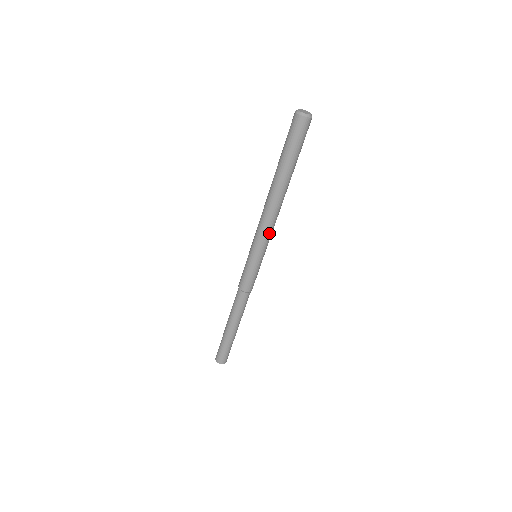
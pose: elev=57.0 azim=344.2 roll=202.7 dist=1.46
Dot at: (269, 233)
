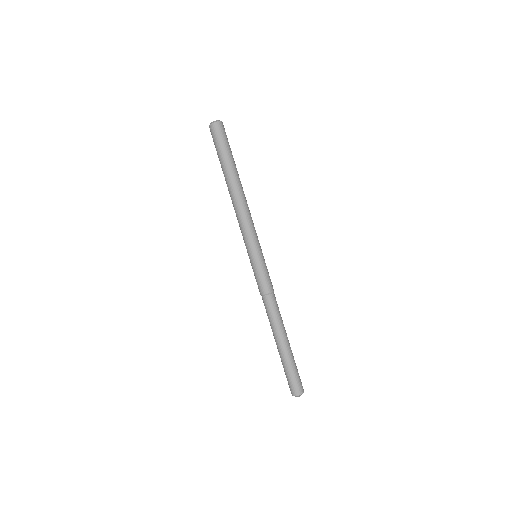
Dot at: (248, 226)
